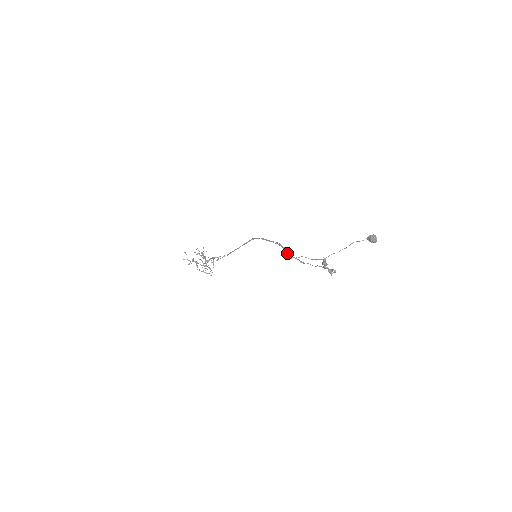
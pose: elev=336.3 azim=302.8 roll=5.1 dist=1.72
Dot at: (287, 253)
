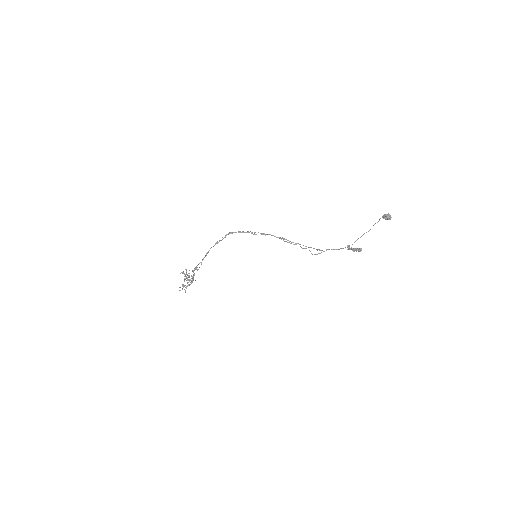
Dot at: occluded
